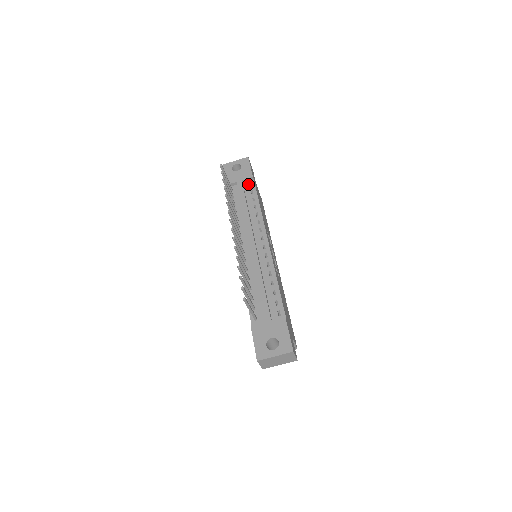
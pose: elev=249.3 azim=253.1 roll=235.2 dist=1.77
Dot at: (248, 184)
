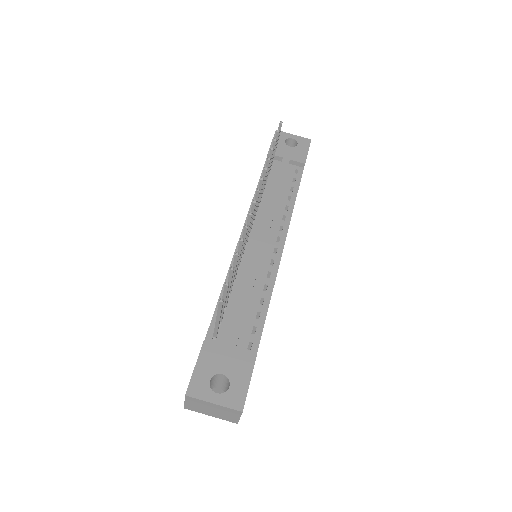
Dot at: (294, 168)
